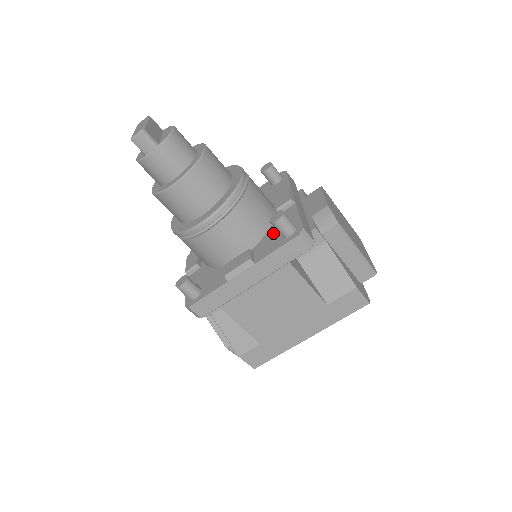
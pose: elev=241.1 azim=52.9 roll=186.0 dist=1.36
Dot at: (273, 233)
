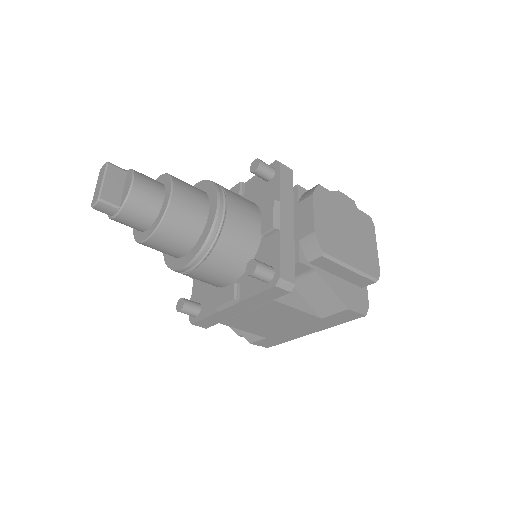
Dot at: occluded
